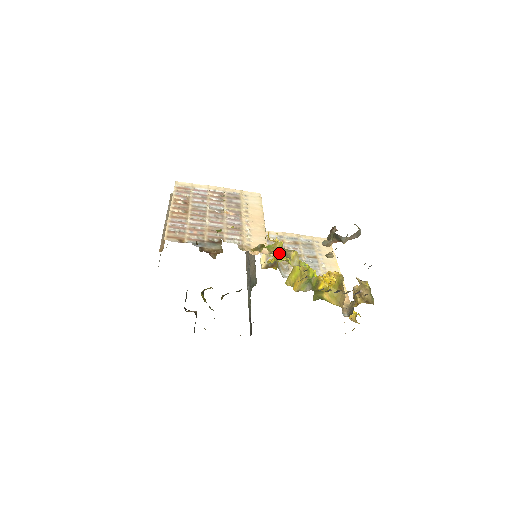
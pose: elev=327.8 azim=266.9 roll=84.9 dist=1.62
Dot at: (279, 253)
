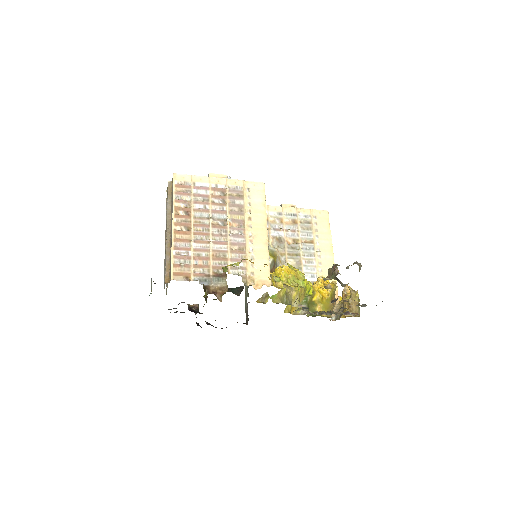
Dot at: (282, 302)
